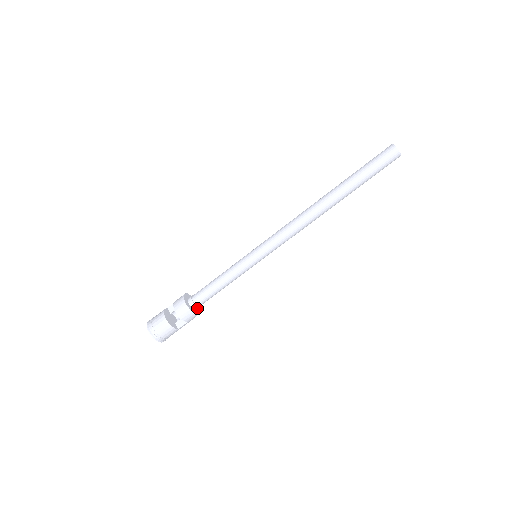
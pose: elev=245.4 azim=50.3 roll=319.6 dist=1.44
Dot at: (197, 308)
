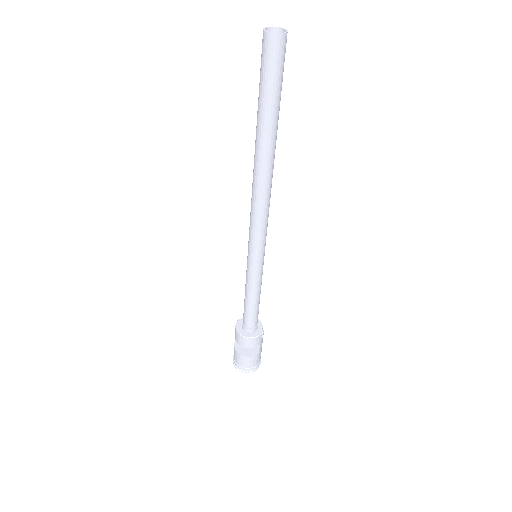
Dot at: (256, 328)
